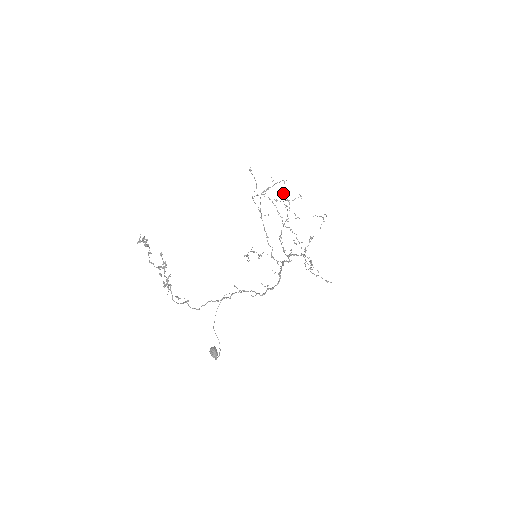
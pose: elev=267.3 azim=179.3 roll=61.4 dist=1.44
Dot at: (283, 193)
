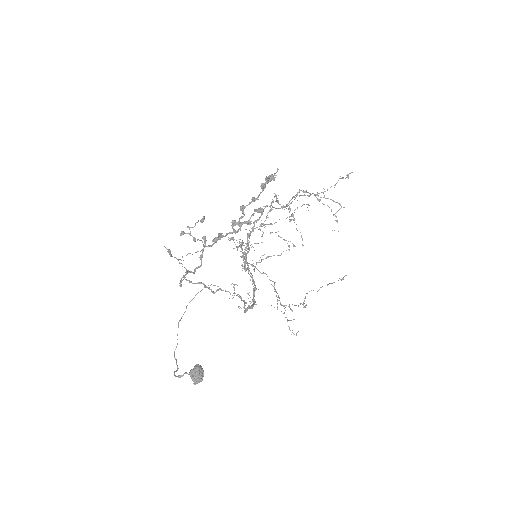
Dot at: occluded
